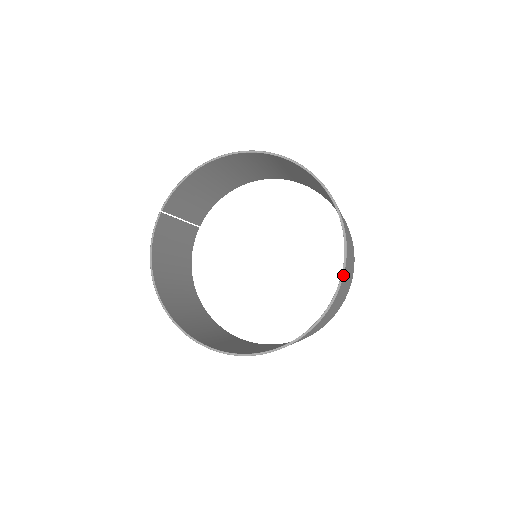
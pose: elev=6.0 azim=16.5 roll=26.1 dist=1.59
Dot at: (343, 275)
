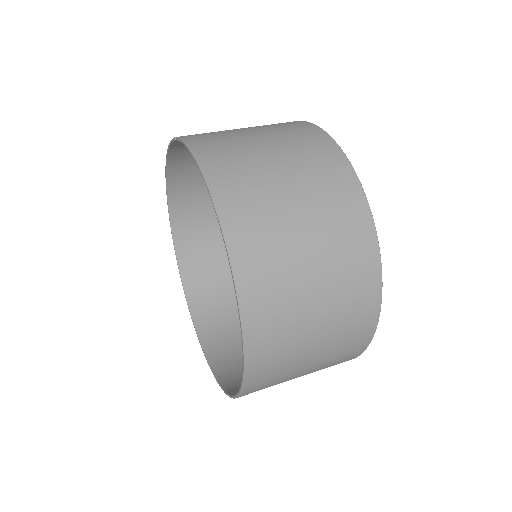
Dot at: occluded
